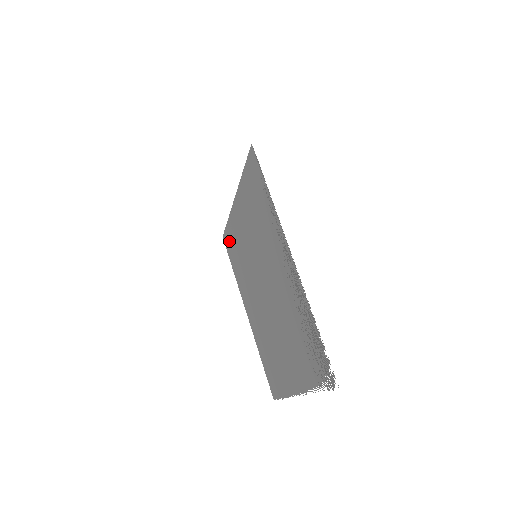
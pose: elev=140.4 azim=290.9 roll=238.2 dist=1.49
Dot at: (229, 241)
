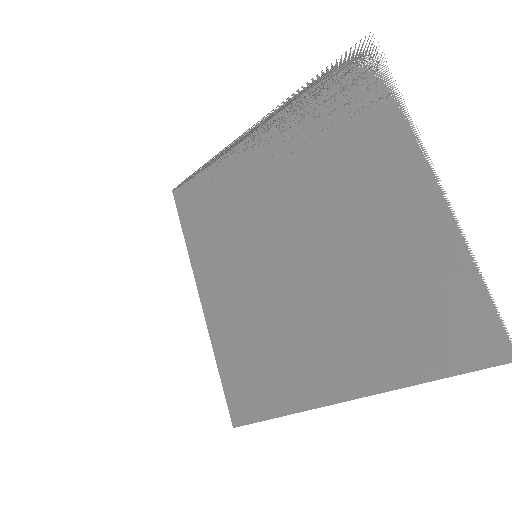
Dot at: (239, 387)
